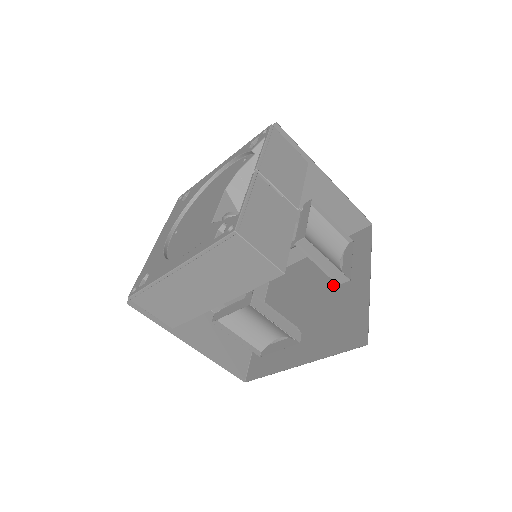
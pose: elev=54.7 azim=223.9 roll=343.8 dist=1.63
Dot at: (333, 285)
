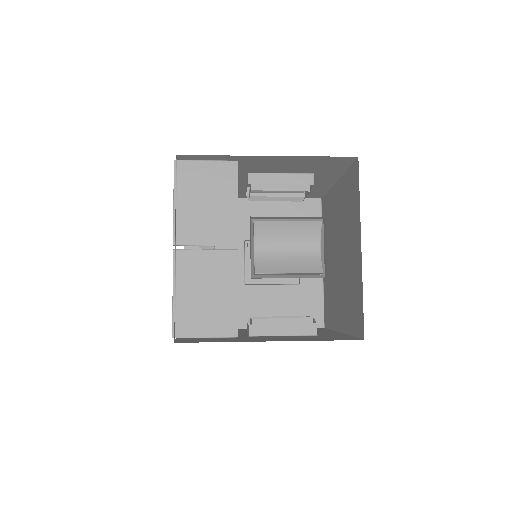
Dot at: (346, 241)
